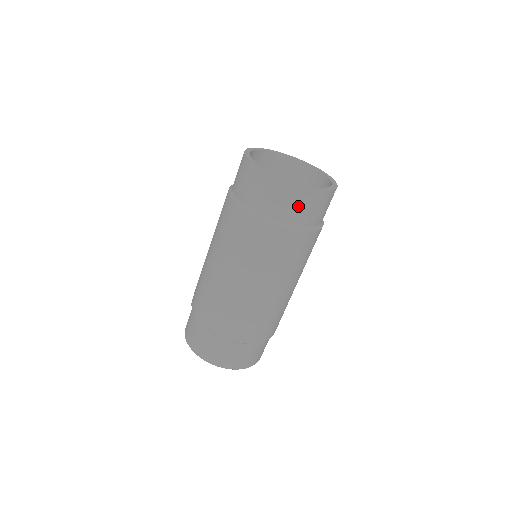
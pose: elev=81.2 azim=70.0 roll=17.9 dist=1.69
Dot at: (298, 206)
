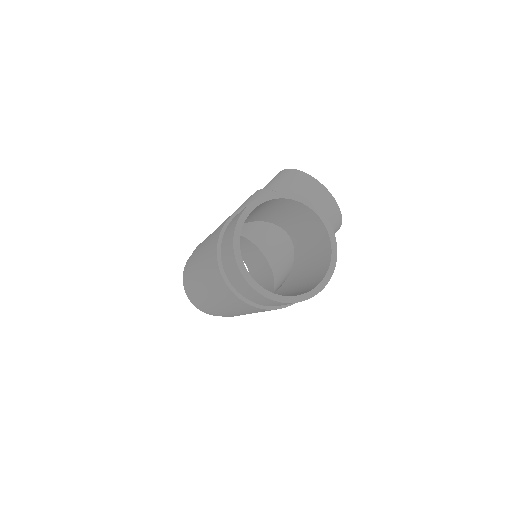
Dot at: (258, 299)
